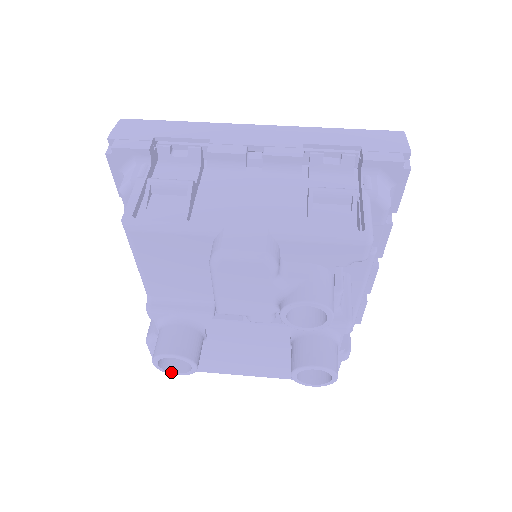
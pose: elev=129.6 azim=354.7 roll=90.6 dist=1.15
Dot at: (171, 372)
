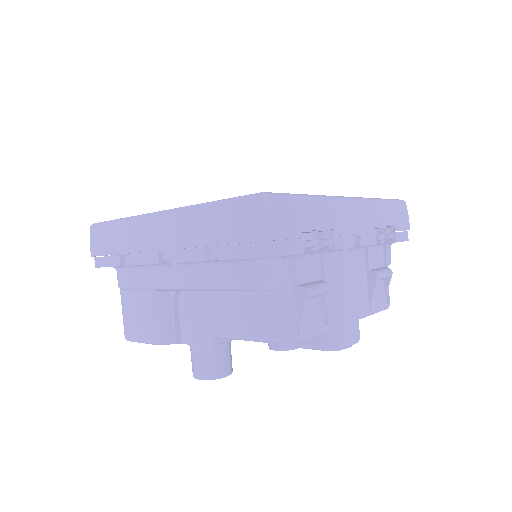
Dot at: occluded
